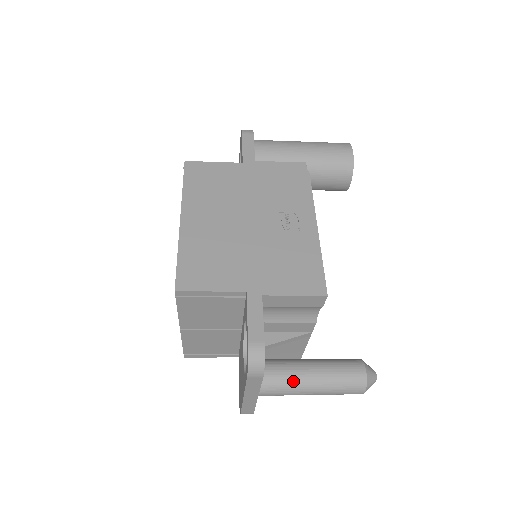
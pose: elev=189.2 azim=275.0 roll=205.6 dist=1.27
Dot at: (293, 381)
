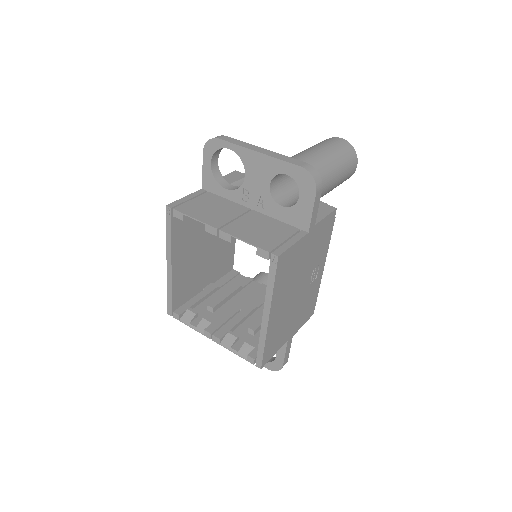
Dot at: occluded
